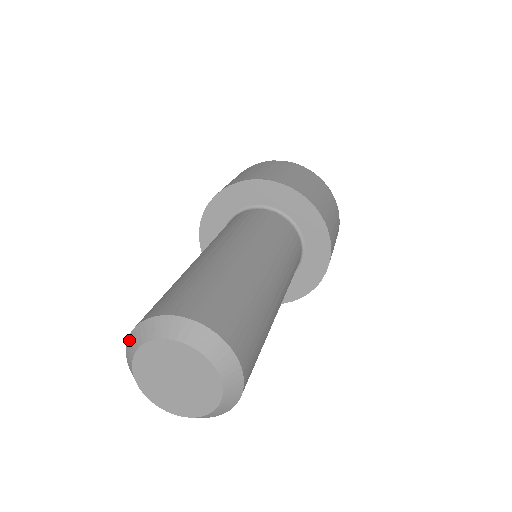
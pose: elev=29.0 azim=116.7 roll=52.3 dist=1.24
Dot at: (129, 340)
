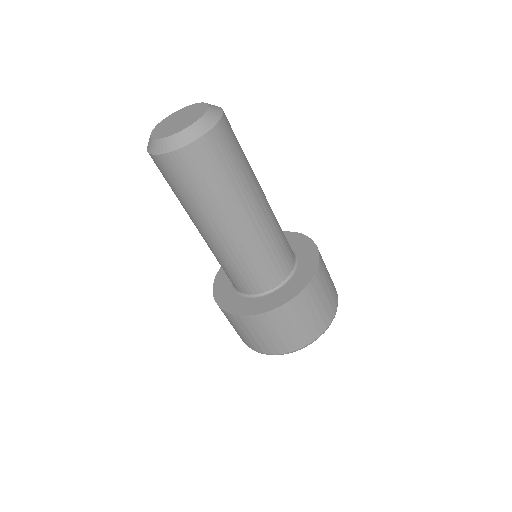
Dot at: occluded
